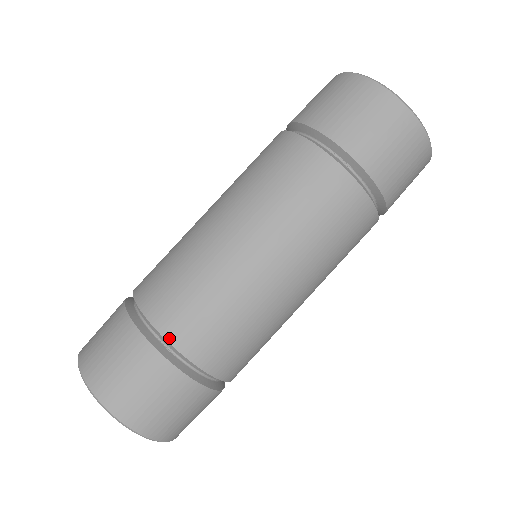
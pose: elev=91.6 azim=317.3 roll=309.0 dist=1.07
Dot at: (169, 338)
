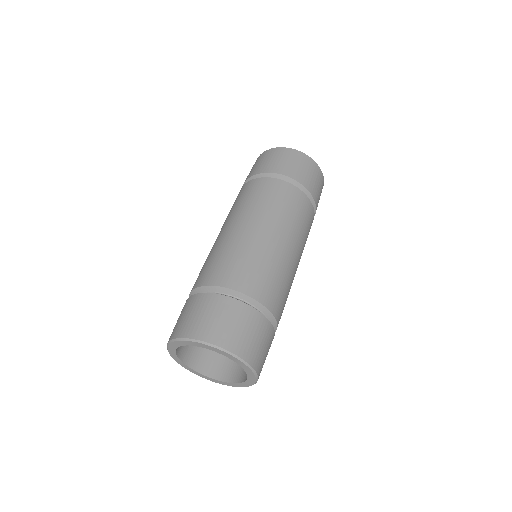
Dot at: (237, 289)
